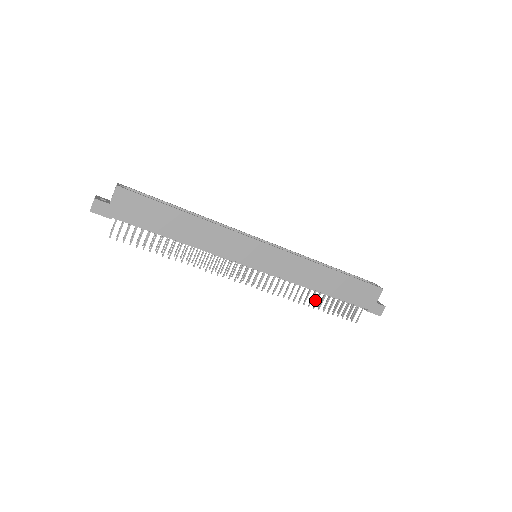
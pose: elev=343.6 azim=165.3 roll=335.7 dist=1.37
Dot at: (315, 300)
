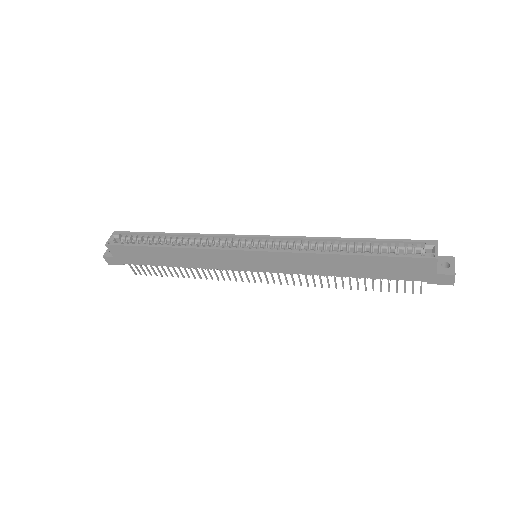
Dot at: occluded
